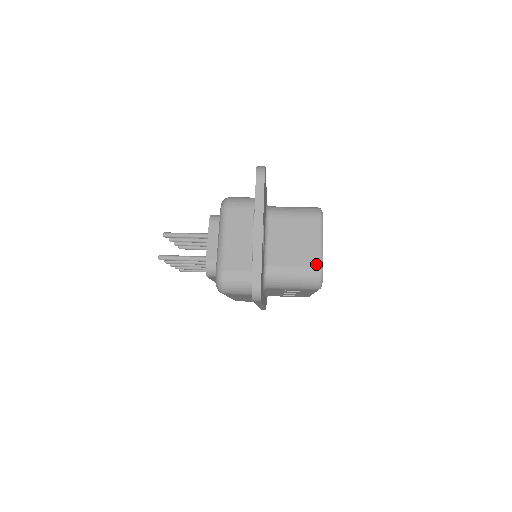
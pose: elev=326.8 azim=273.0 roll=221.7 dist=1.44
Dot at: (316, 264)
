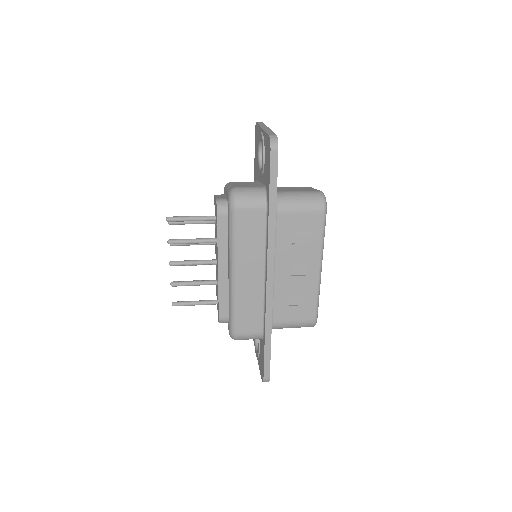
Dot at: (316, 190)
